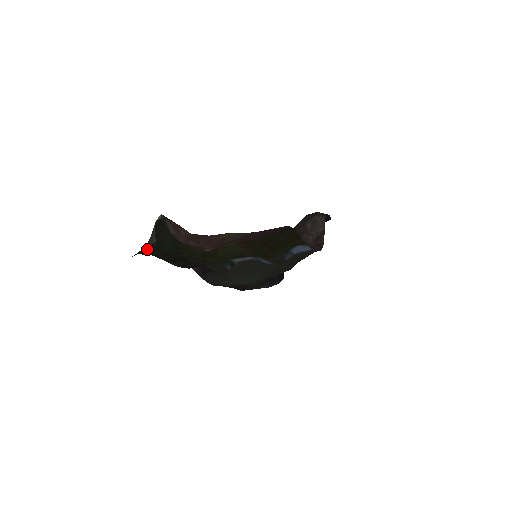
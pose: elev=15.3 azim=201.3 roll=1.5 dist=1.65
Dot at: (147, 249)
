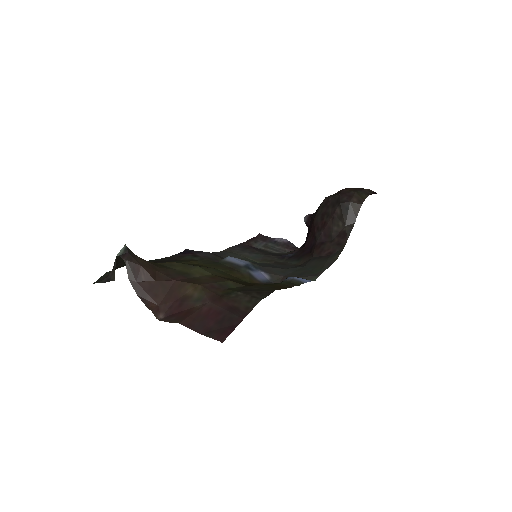
Dot at: (115, 269)
